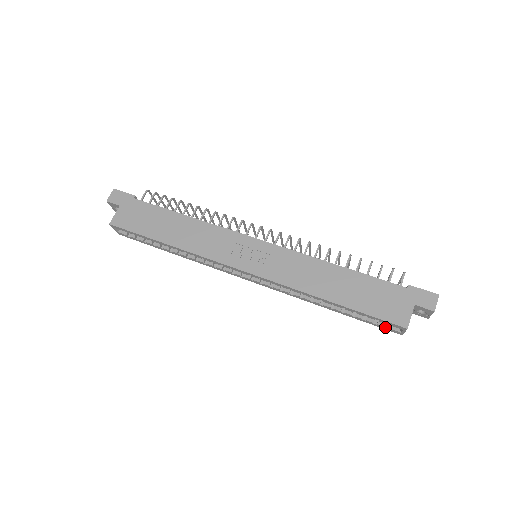
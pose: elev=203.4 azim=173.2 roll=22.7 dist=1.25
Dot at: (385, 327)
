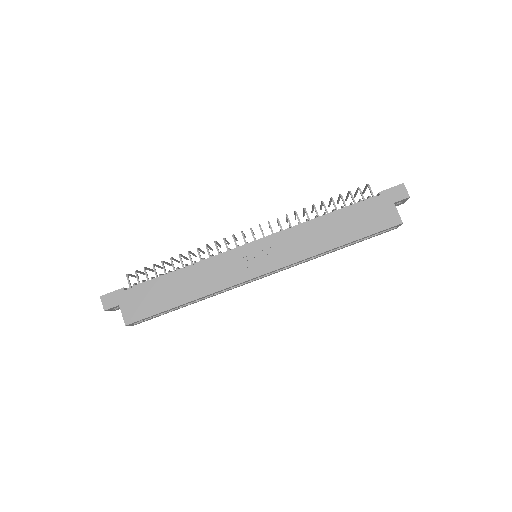
Dot at: (384, 232)
